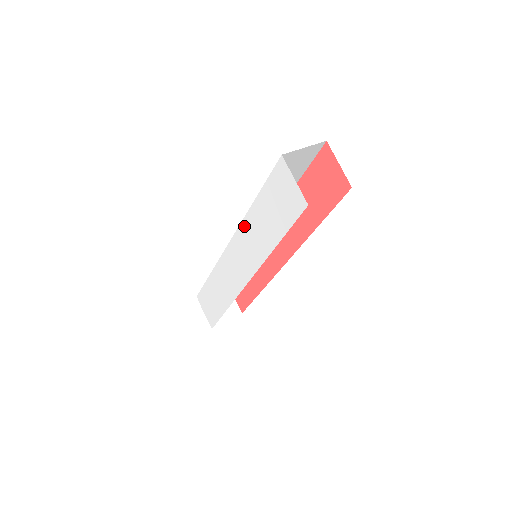
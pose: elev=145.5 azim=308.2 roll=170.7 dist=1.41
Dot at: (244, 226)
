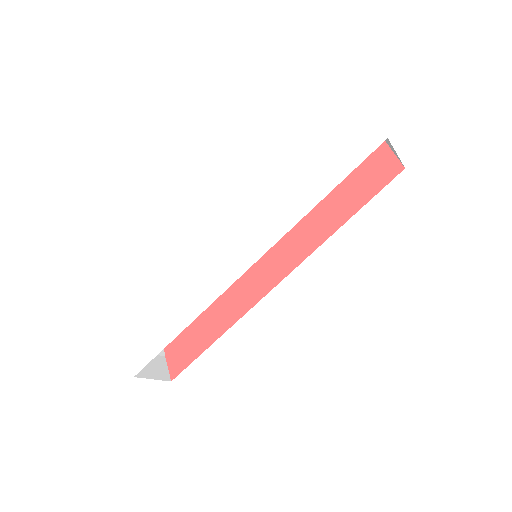
Dot at: (274, 193)
